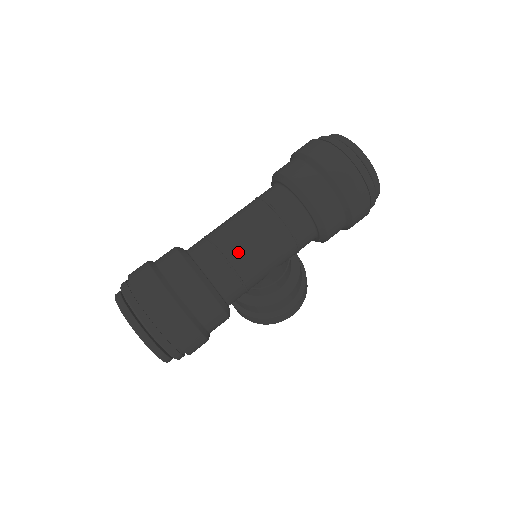
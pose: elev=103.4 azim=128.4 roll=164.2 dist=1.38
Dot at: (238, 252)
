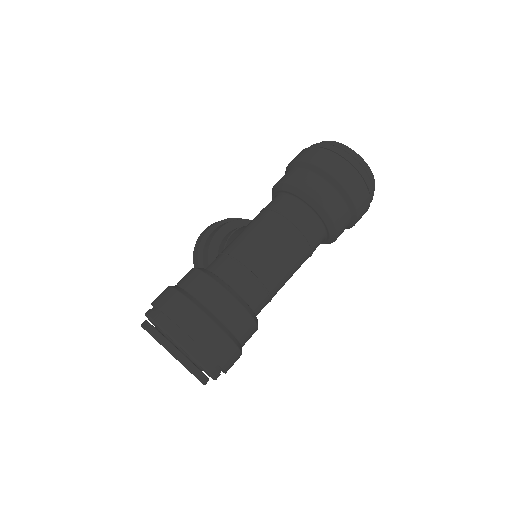
Dot at: (275, 279)
